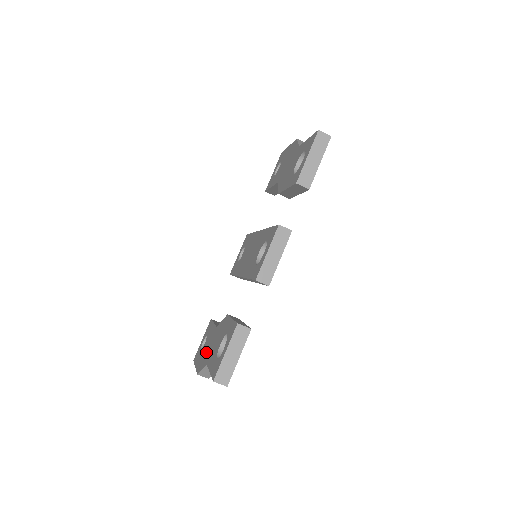
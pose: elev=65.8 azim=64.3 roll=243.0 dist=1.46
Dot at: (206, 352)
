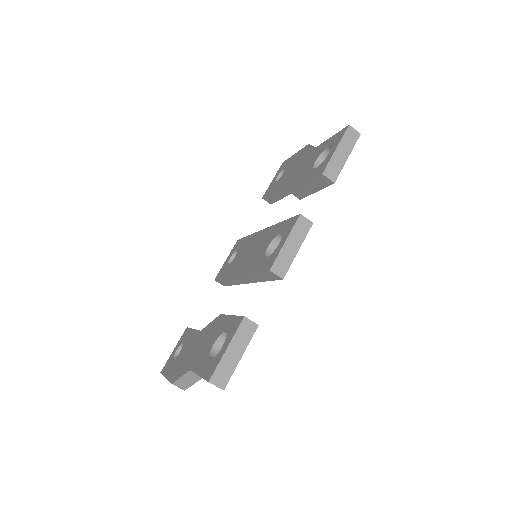
Dot at: (186, 358)
